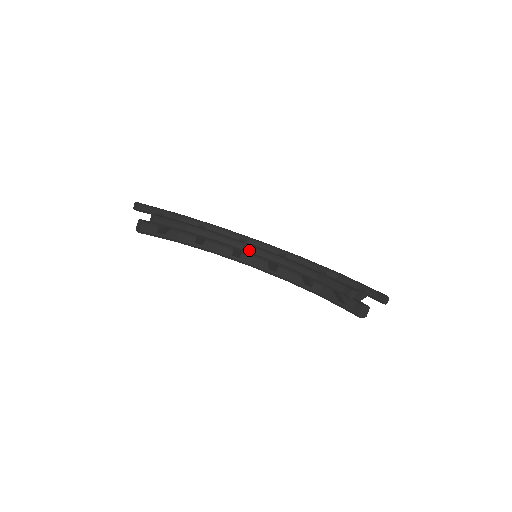
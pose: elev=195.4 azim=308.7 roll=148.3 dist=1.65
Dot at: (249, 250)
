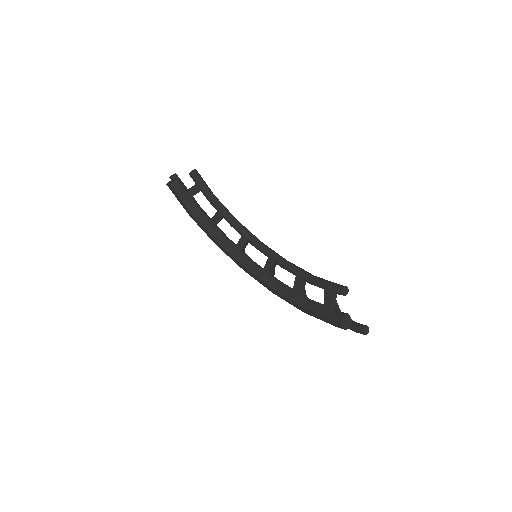
Dot at: (256, 241)
